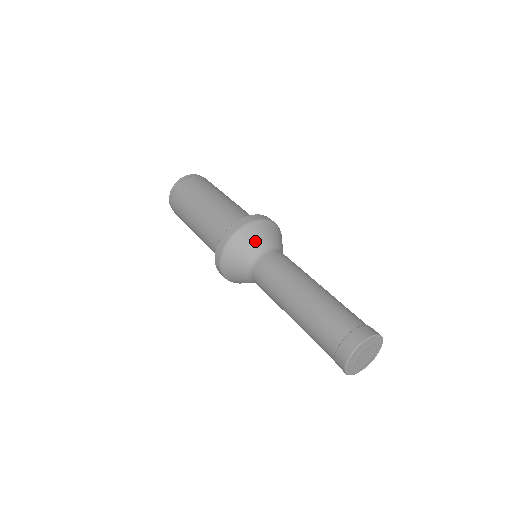
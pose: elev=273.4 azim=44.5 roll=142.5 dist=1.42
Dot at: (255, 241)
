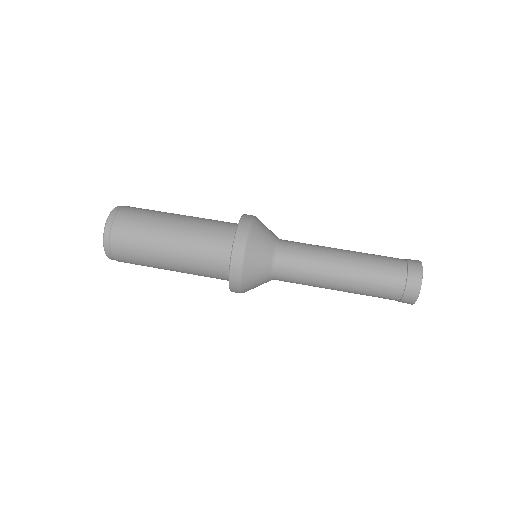
Dot at: (263, 246)
